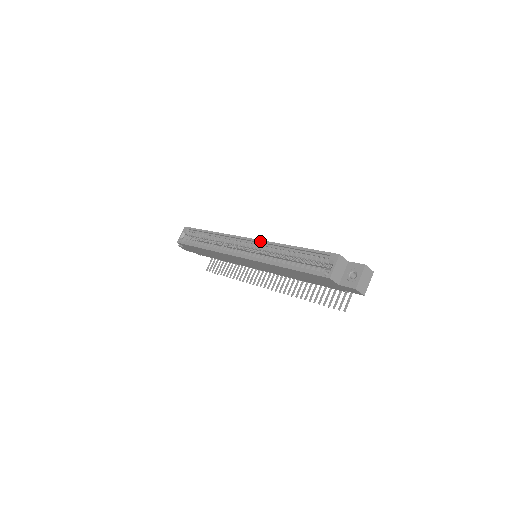
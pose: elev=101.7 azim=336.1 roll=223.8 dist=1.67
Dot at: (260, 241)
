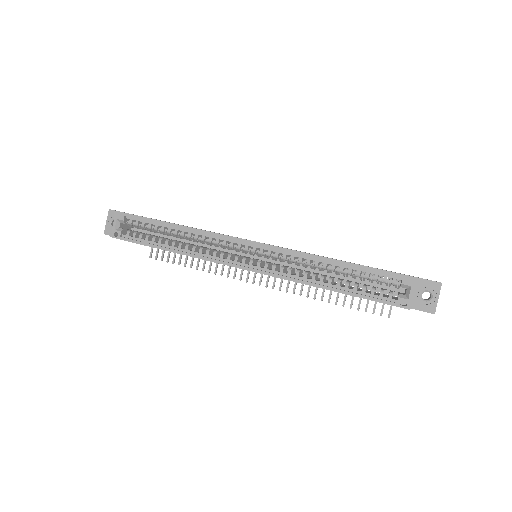
Dot at: (277, 248)
